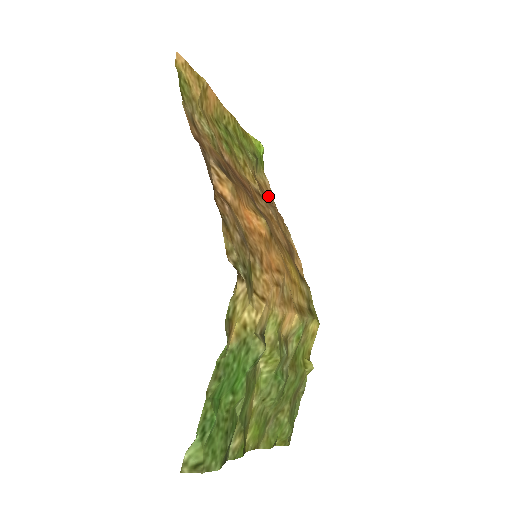
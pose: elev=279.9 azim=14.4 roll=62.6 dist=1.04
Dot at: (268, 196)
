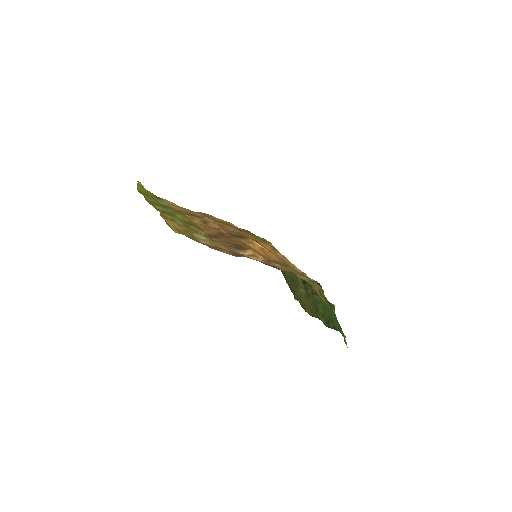
Dot at: (184, 211)
